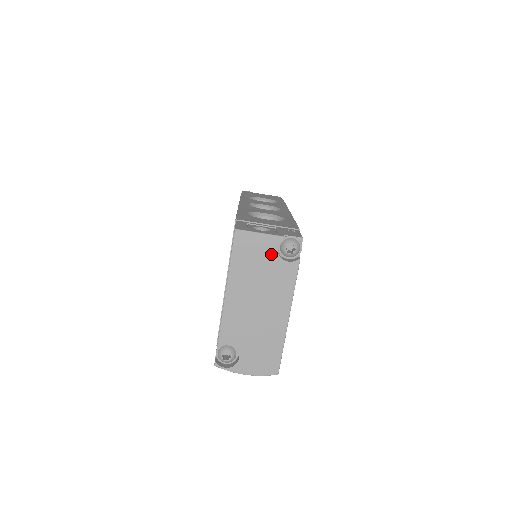
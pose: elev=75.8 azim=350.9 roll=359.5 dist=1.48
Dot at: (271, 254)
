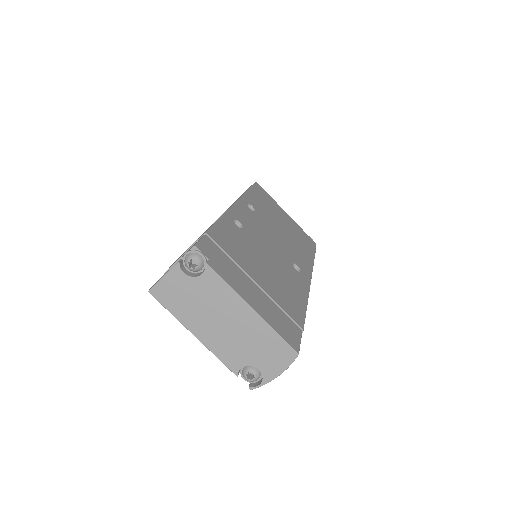
Dot at: (186, 282)
